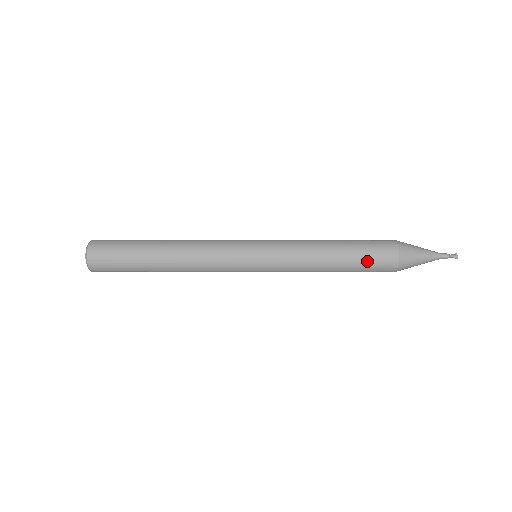
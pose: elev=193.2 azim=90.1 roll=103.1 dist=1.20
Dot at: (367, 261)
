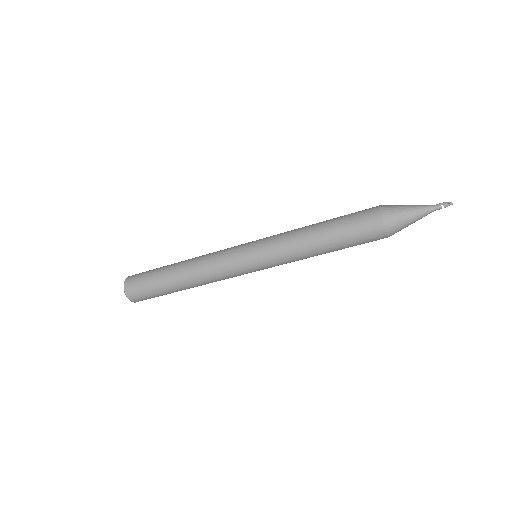
Dot at: (349, 219)
